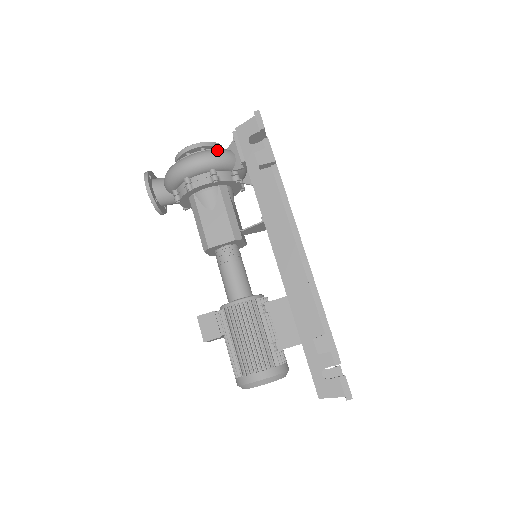
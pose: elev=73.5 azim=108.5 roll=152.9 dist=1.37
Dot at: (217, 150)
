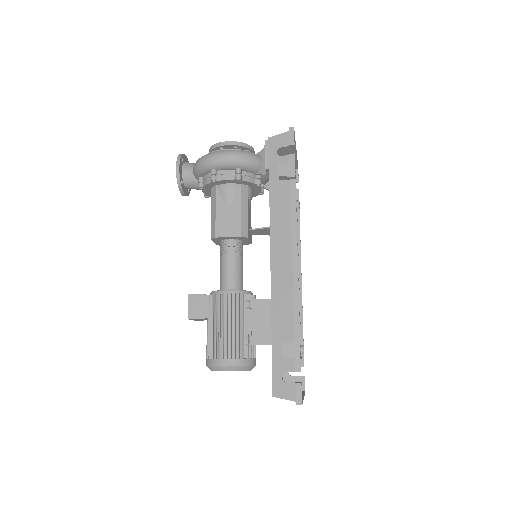
Dot at: (247, 152)
